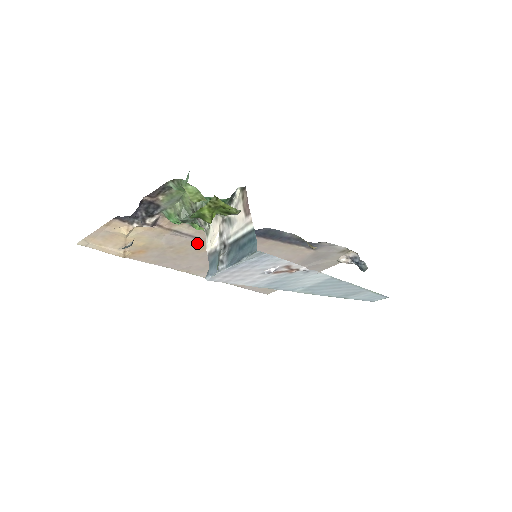
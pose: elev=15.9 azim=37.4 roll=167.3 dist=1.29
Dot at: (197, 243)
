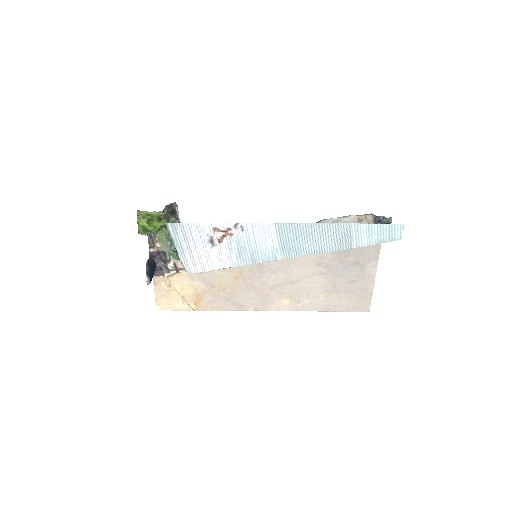
Dot at: (225, 274)
